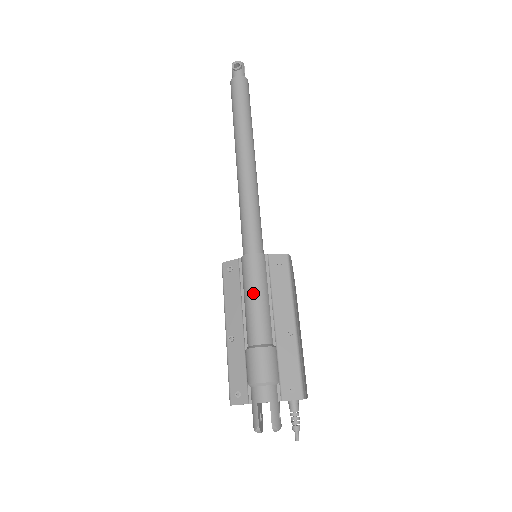
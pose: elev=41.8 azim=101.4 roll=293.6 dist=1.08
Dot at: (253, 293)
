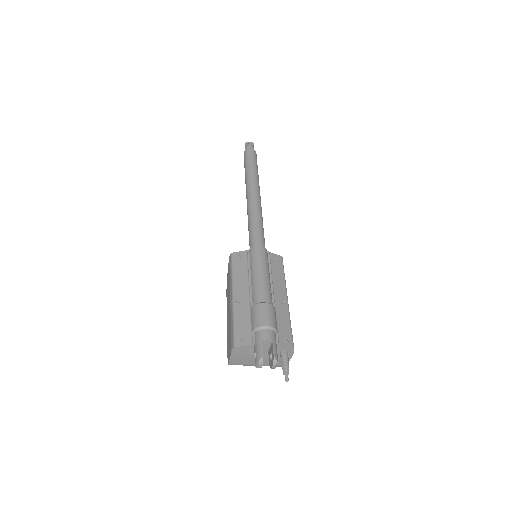
Dot at: (261, 270)
